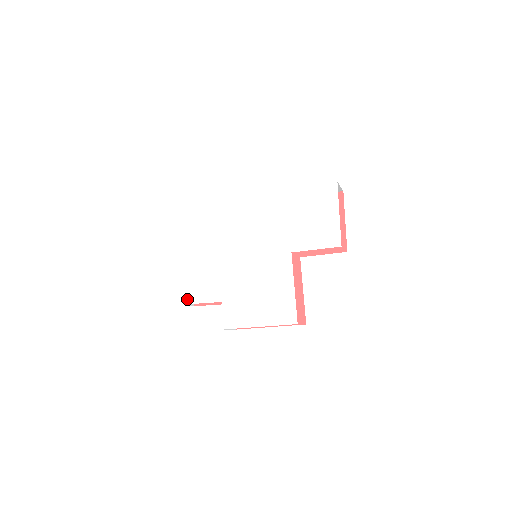
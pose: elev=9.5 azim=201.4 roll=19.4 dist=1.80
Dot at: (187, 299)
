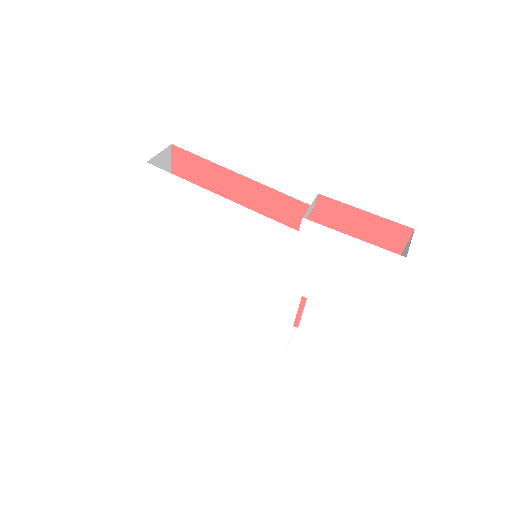
Dot at: (158, 268)
